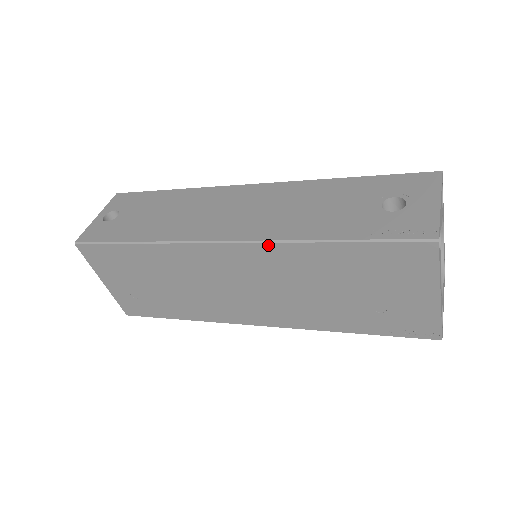
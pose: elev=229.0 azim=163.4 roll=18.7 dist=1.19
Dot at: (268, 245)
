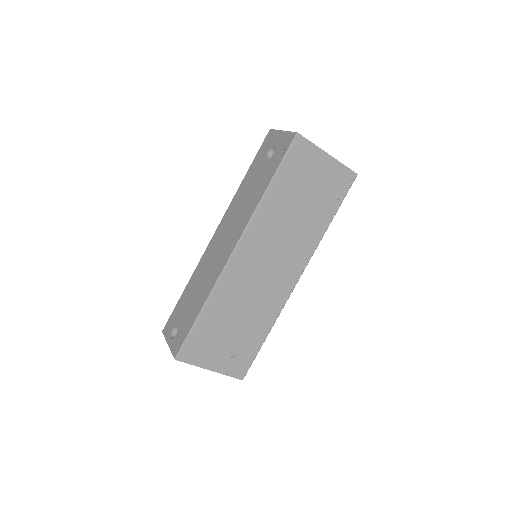
Dot at: (252, 222)
